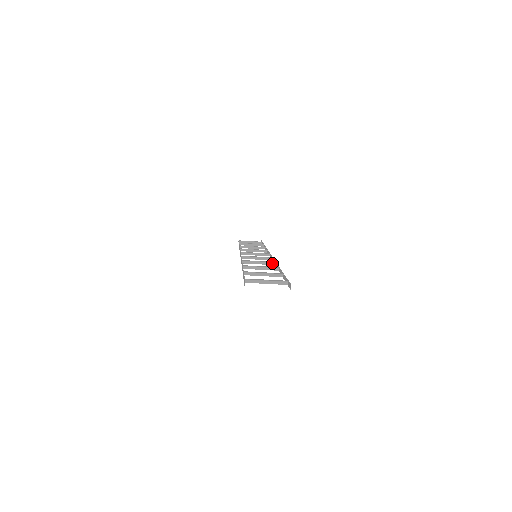
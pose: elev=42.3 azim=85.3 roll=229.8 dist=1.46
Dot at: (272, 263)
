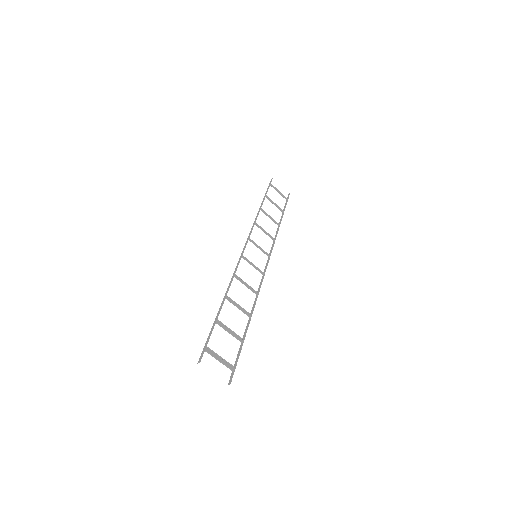
Dot at: (255, 292)
